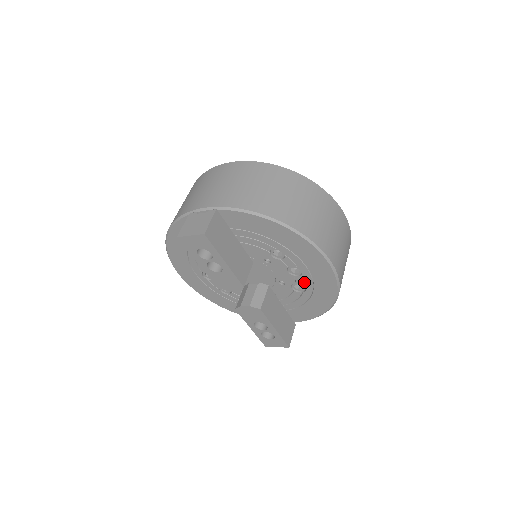
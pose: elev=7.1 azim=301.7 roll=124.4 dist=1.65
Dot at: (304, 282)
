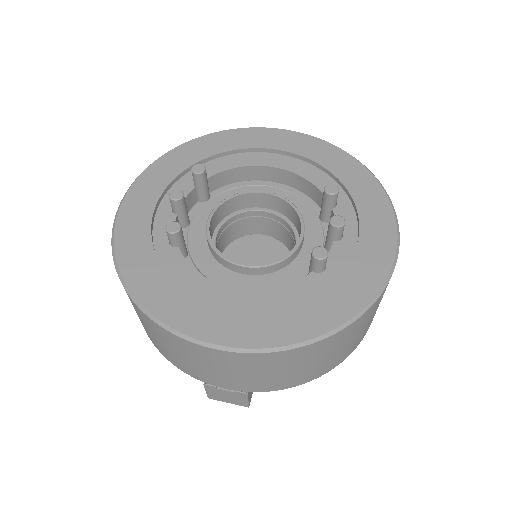
Dot at: occluded
